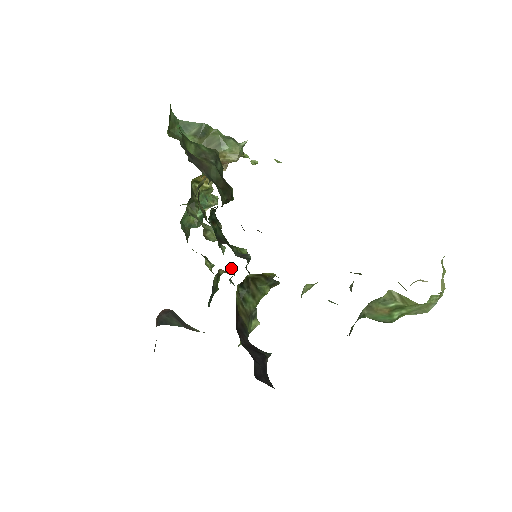
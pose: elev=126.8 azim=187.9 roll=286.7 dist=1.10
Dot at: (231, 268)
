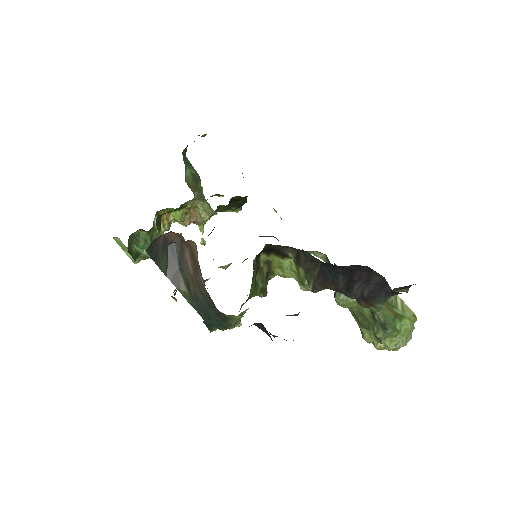
Dot at: (175, 298)
